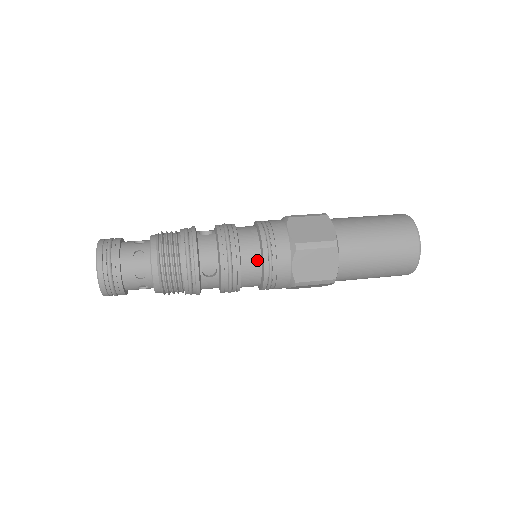
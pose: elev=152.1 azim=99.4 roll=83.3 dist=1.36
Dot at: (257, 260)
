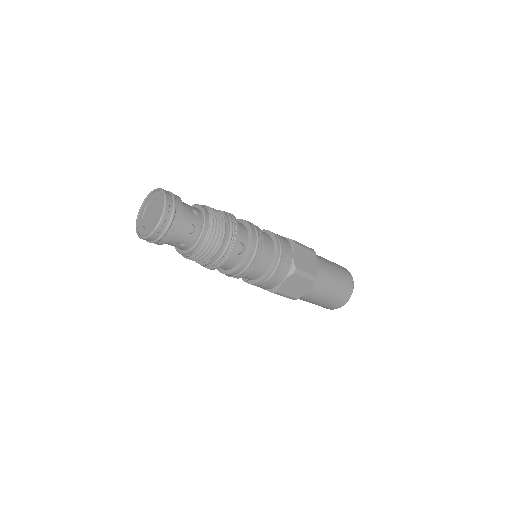
Dot at: occluded
